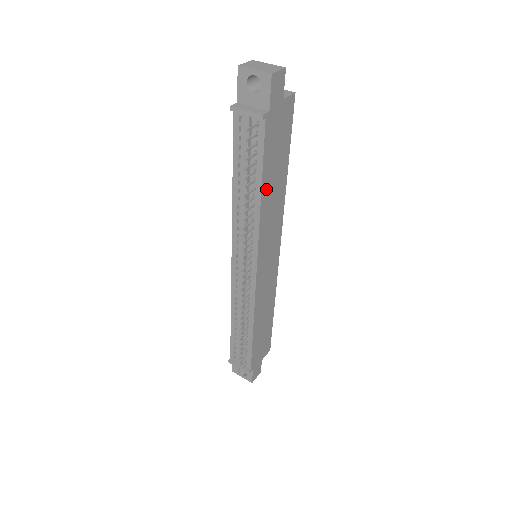
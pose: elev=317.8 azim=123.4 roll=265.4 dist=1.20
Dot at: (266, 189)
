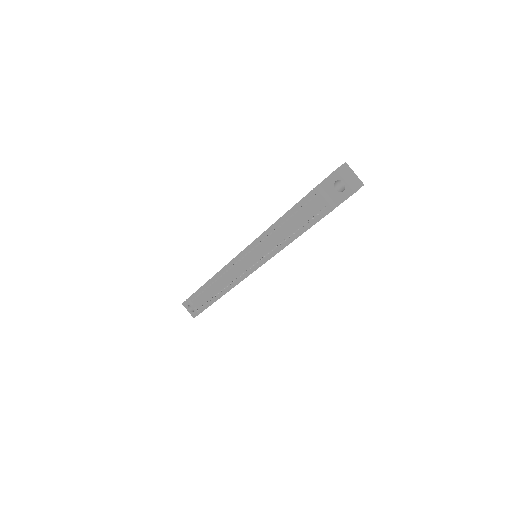
Dot at: occluded
